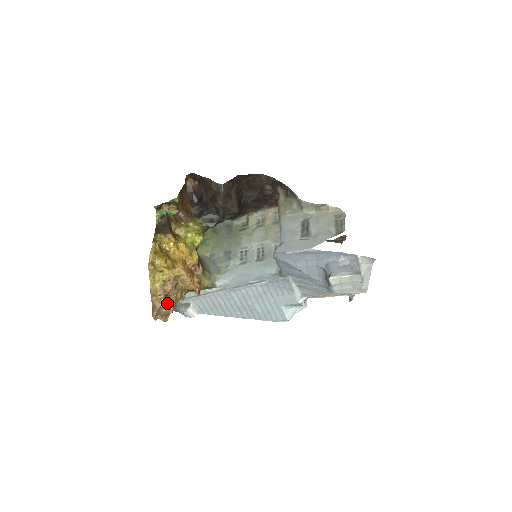
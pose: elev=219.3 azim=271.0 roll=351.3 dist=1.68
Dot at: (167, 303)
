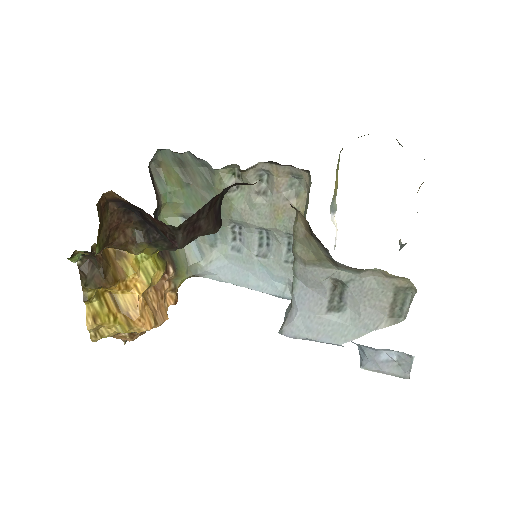
Dot at: (135, 338)
